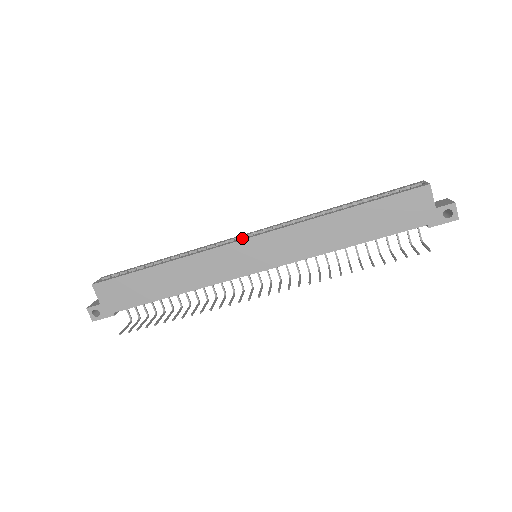
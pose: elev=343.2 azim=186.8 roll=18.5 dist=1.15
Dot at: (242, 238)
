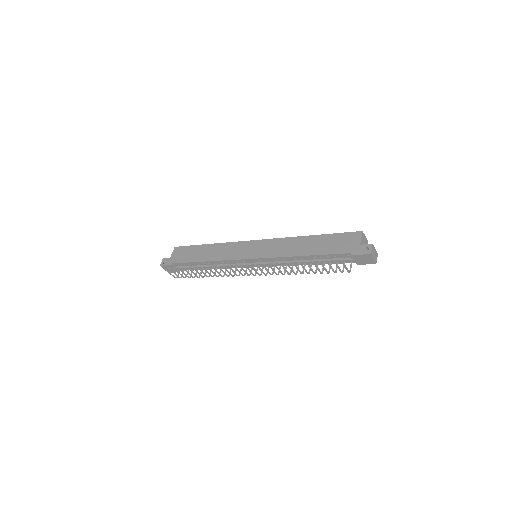
Dot at: occluded
